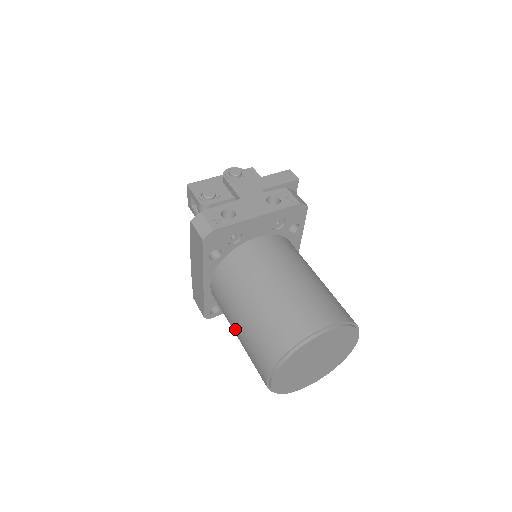
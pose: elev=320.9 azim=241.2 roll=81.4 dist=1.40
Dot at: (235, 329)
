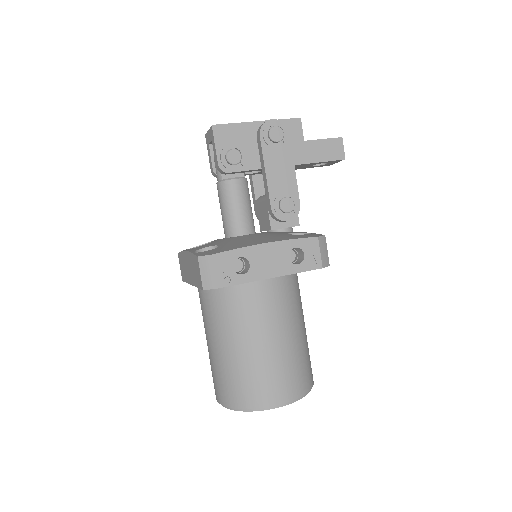
Dot at: (207, 340)
